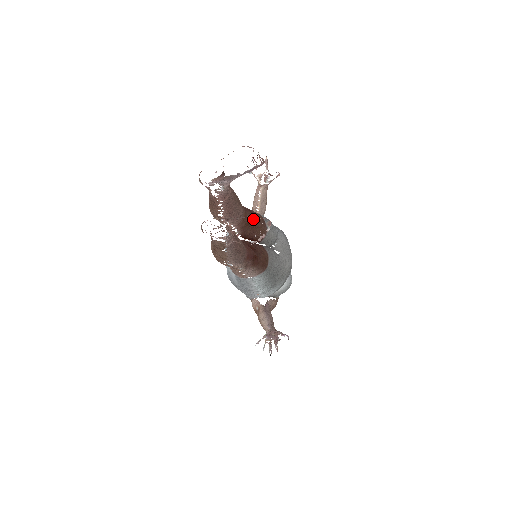
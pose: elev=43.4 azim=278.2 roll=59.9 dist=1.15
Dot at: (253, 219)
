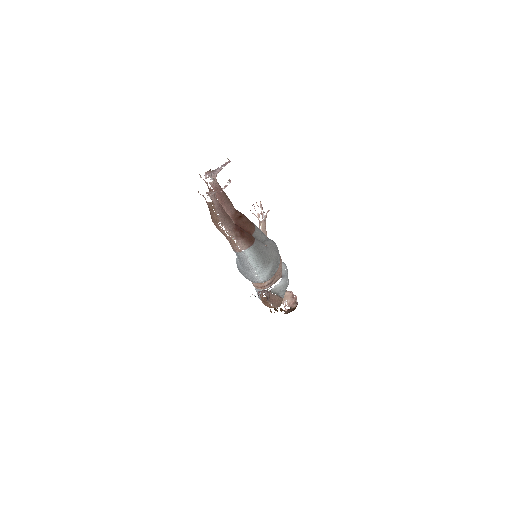
Dot at: (242, 216)
